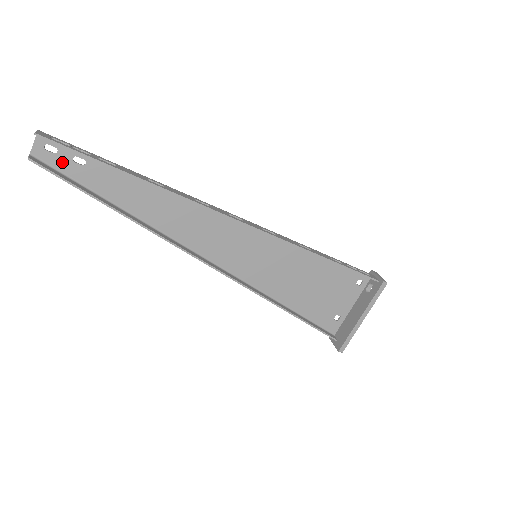
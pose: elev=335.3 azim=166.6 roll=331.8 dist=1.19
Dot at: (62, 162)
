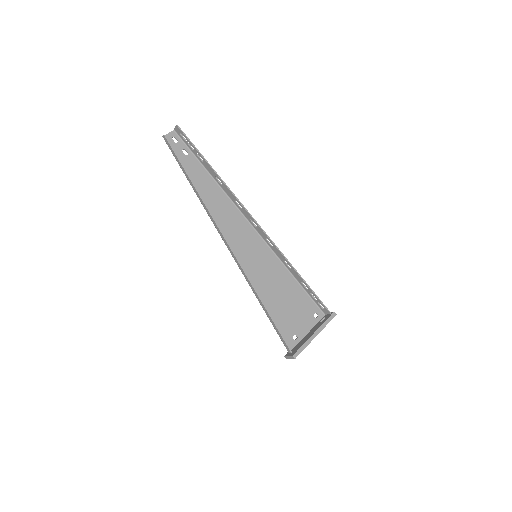
Dot at: (176, 148)
